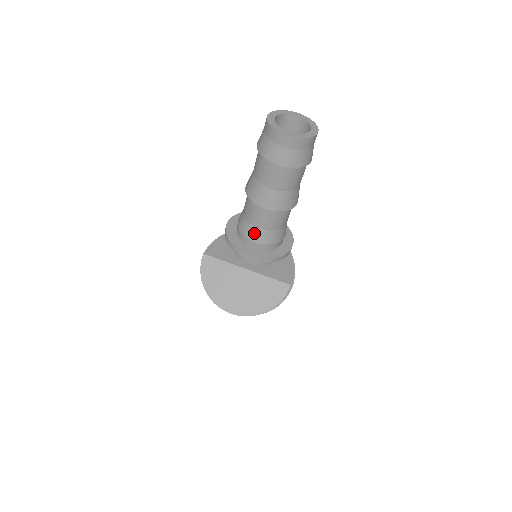
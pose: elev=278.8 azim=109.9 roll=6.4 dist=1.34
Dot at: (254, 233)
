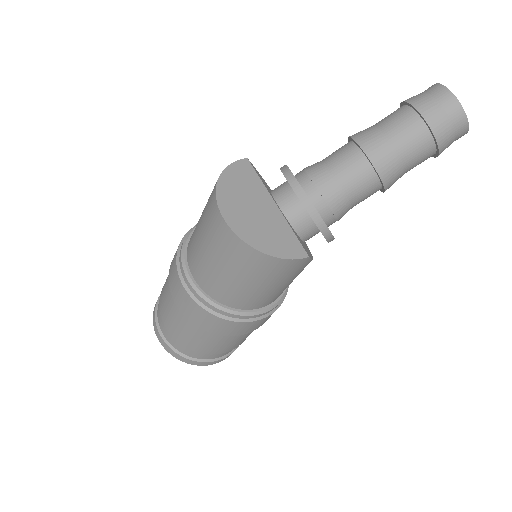
Dot at: (322, 175)
